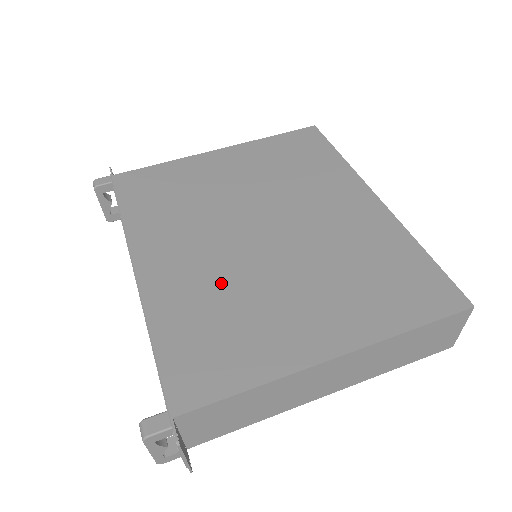
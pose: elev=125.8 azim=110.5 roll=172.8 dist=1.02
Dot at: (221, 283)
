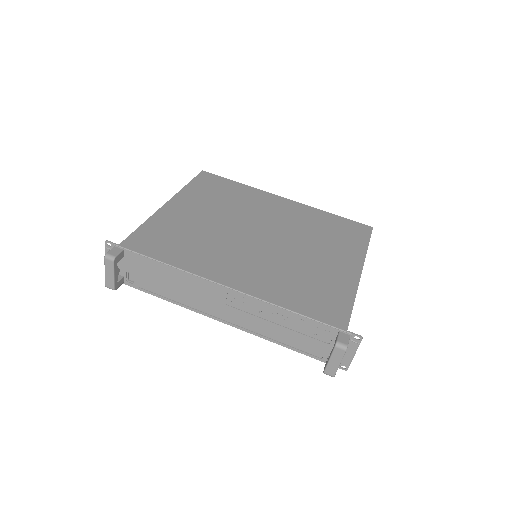
Dot at: (281, 268)
